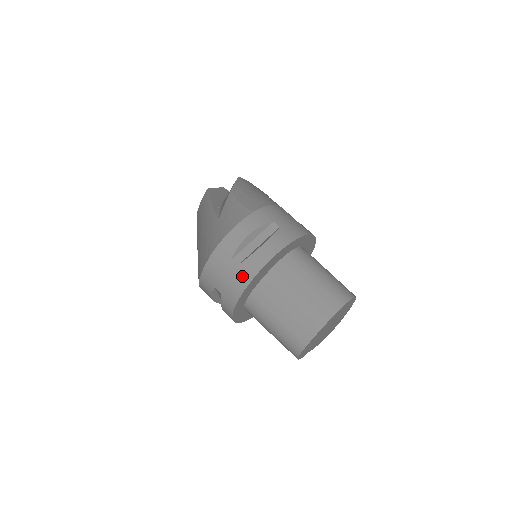
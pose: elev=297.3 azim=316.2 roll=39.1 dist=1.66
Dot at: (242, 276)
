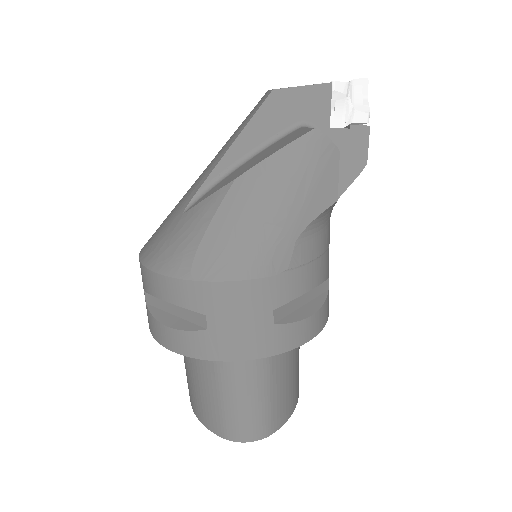
Dot at: (147, 315)
